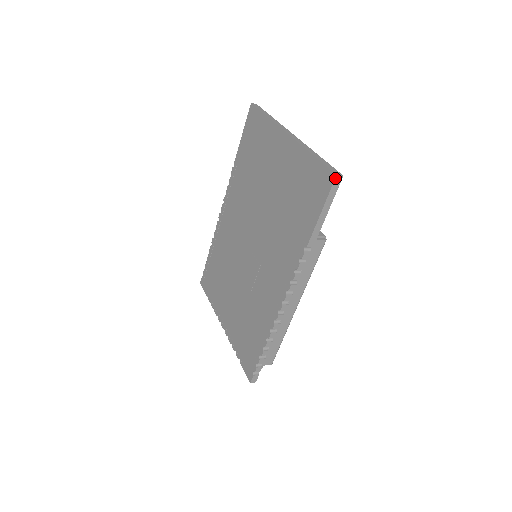
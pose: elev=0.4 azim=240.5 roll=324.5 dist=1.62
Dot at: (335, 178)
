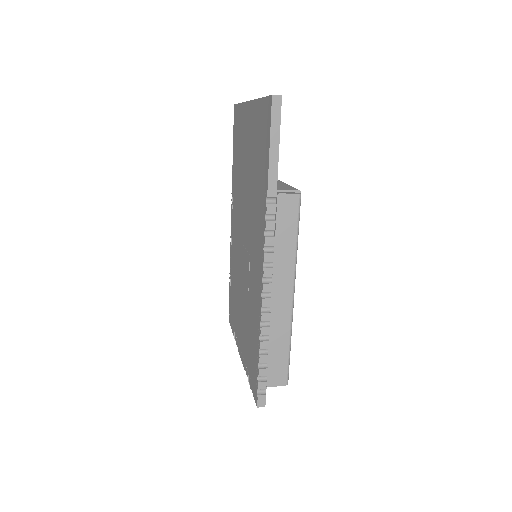
Dot at: (272, 99)
